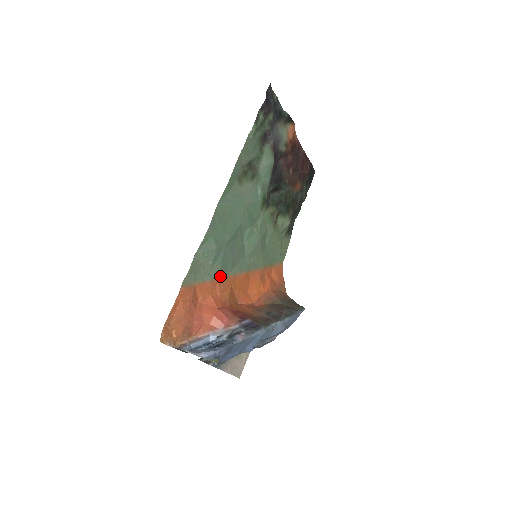
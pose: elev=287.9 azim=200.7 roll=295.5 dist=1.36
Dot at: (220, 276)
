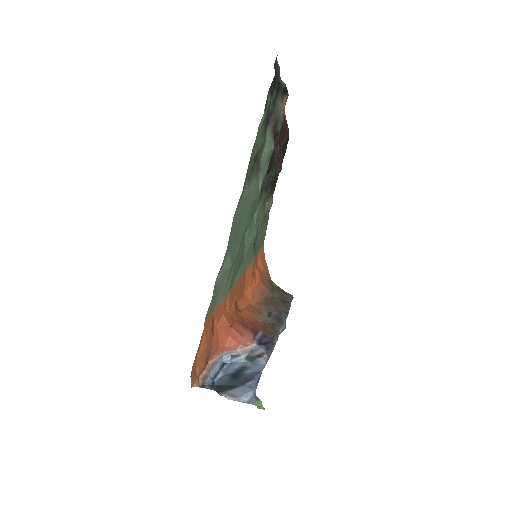
Dot at: (229, 290)
